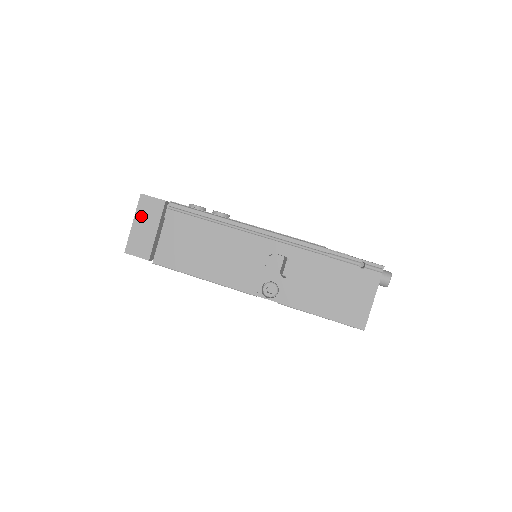
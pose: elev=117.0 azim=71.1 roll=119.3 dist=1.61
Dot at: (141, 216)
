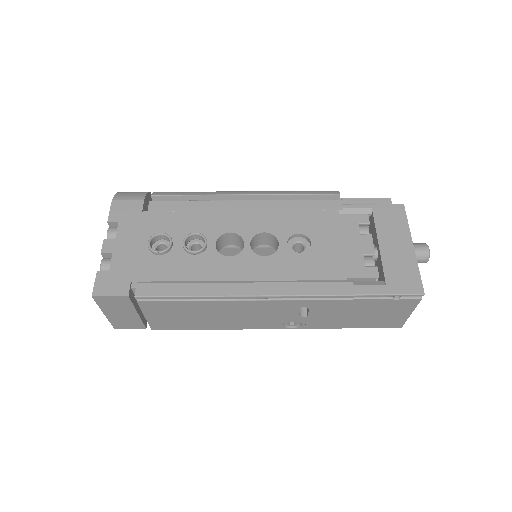
Dot at: (109, 309)
